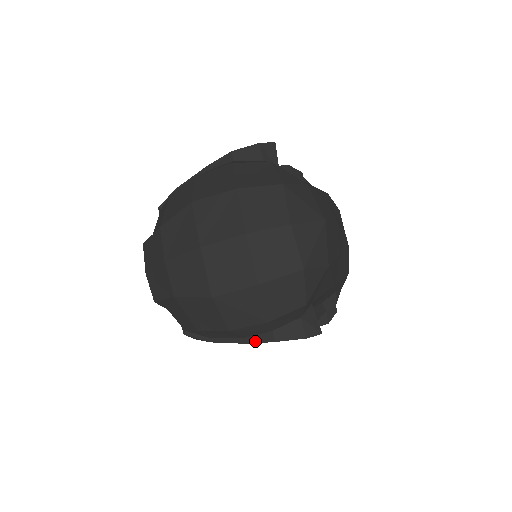
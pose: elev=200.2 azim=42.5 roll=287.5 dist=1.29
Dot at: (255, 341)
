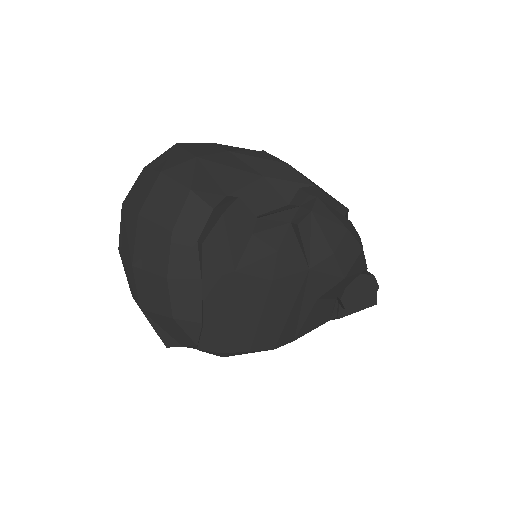
Dot at: (201, 269)
